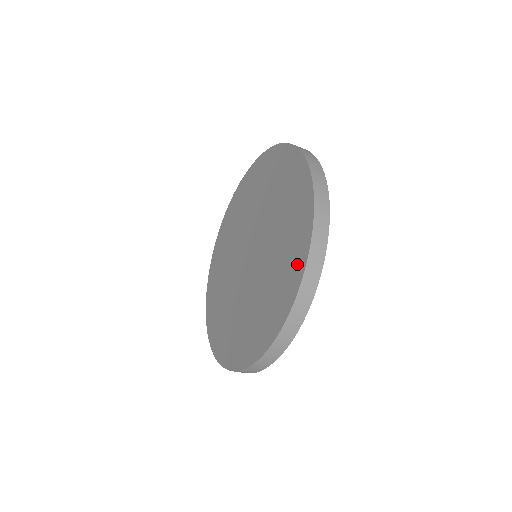
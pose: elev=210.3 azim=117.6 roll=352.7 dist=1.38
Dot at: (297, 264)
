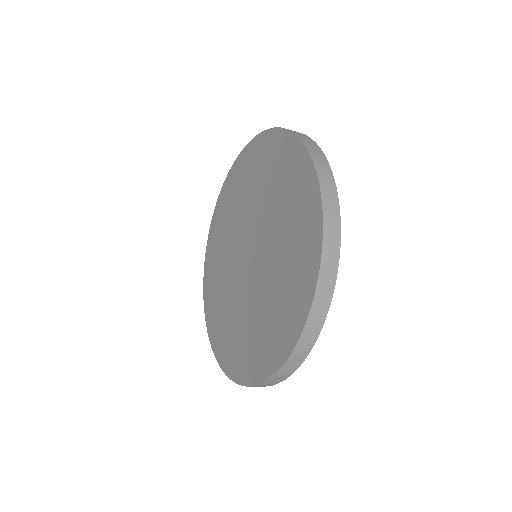
Dot at: (294, 321)
